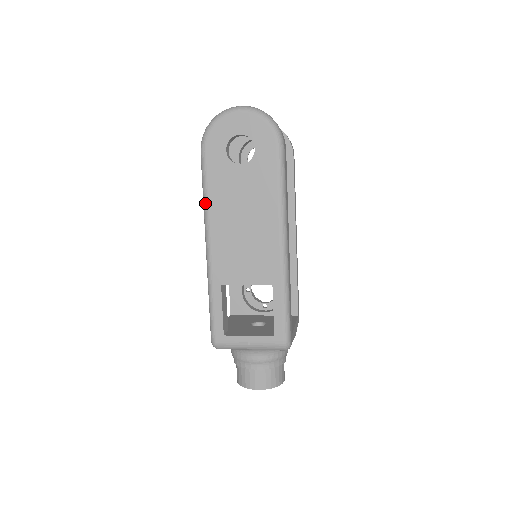
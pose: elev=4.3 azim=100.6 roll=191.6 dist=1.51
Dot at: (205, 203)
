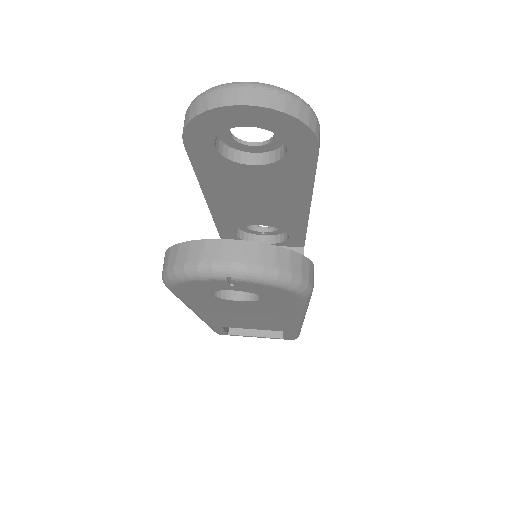
Dot at: (187, 306)
